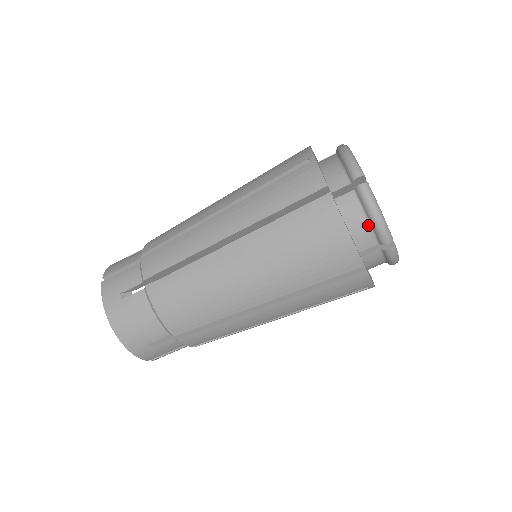
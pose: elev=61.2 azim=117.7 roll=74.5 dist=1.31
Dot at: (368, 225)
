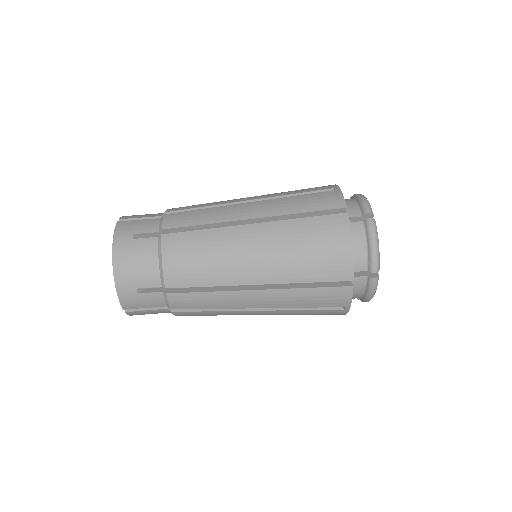
Dot at: (365, 251)
